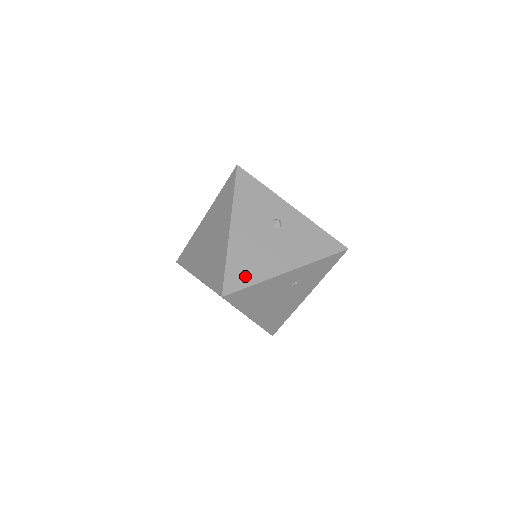
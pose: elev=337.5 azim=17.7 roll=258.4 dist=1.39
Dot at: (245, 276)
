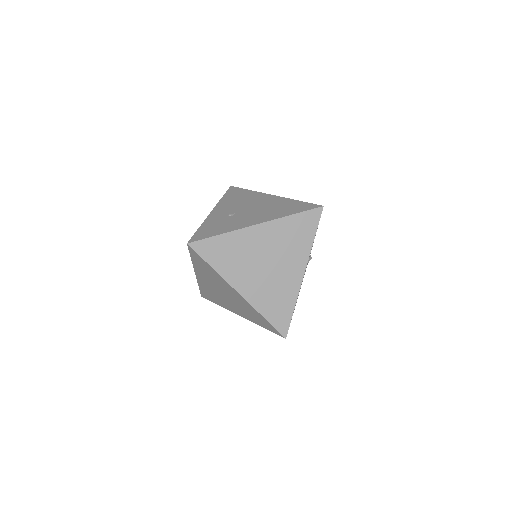
Dot at: occluded
